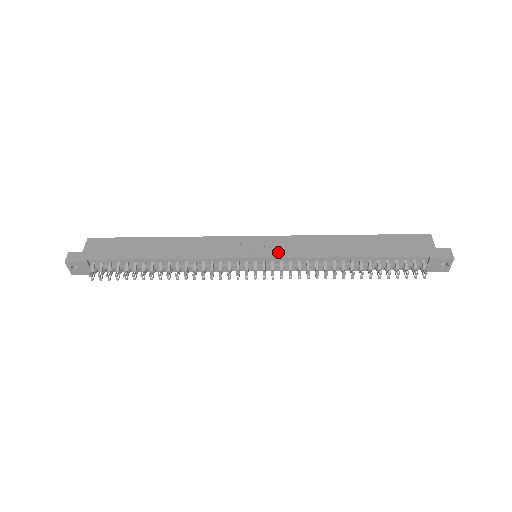
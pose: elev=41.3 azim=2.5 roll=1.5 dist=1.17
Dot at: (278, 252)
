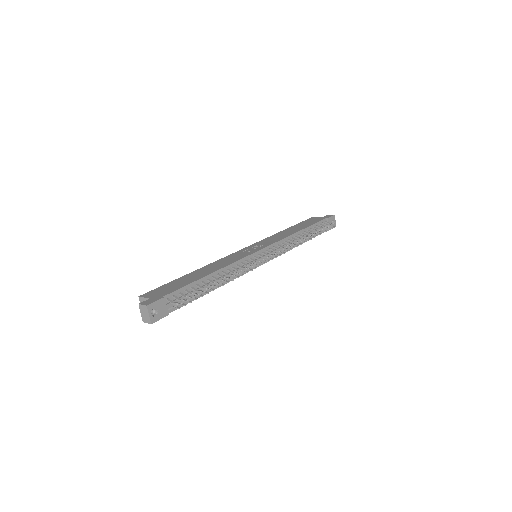
Dot at: (267, 244)
